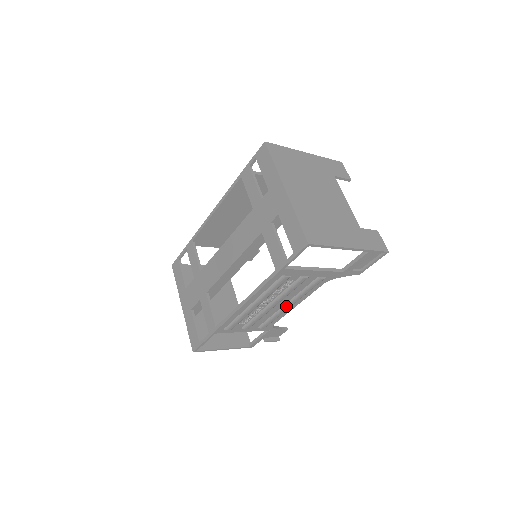
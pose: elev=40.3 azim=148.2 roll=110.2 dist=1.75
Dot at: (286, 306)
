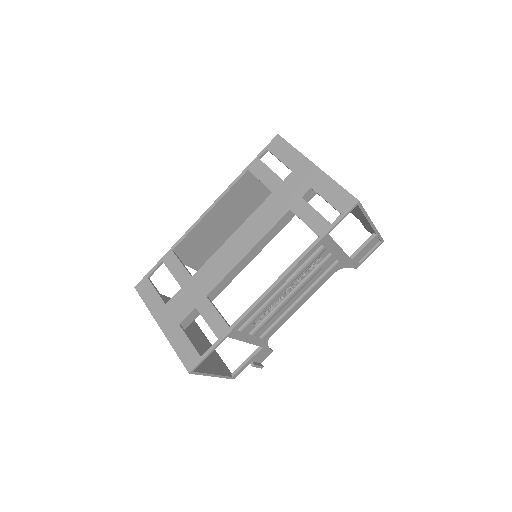
Dot at: (297, 302)
